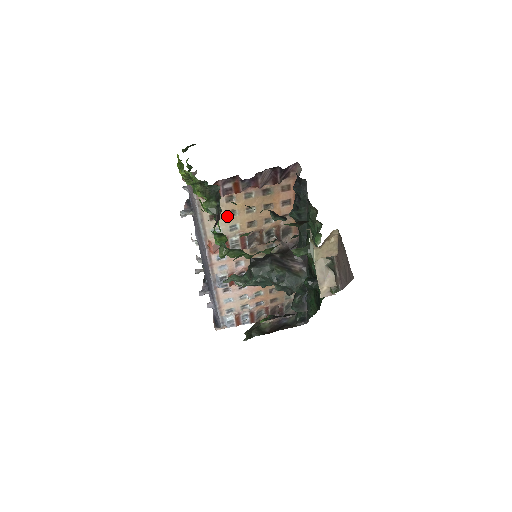
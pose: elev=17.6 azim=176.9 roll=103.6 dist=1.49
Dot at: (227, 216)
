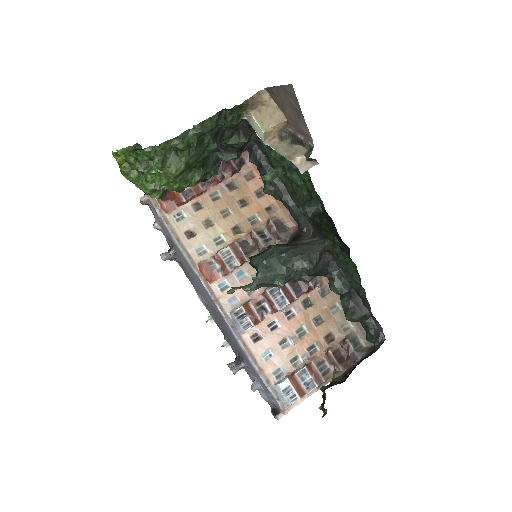
Dot at: (204, 228)
